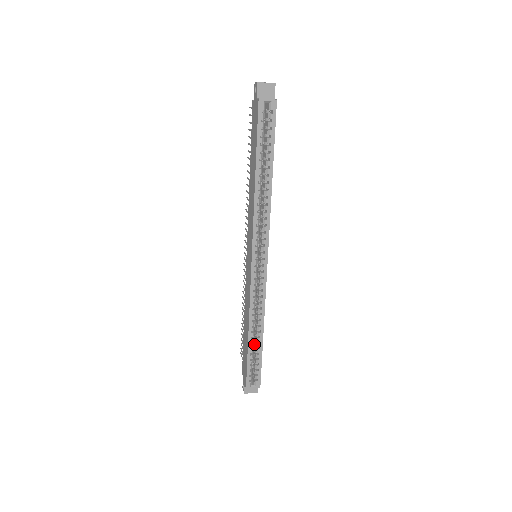
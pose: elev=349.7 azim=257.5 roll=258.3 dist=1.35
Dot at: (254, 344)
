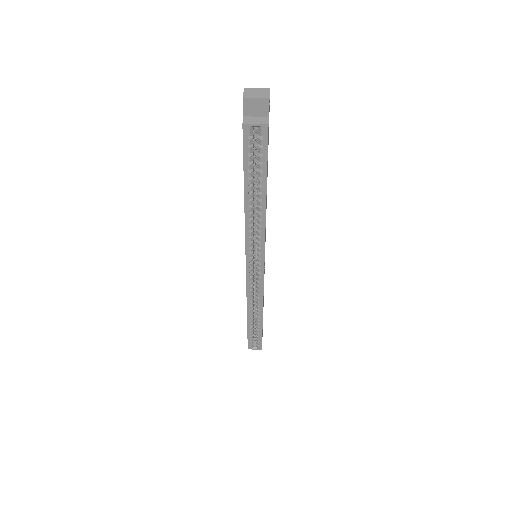
Dot at: (255, 321)
